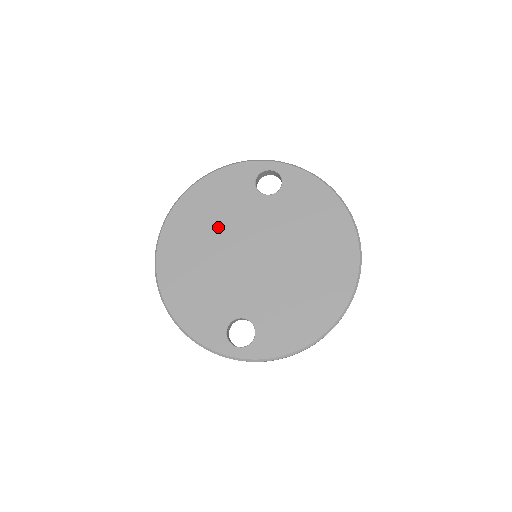
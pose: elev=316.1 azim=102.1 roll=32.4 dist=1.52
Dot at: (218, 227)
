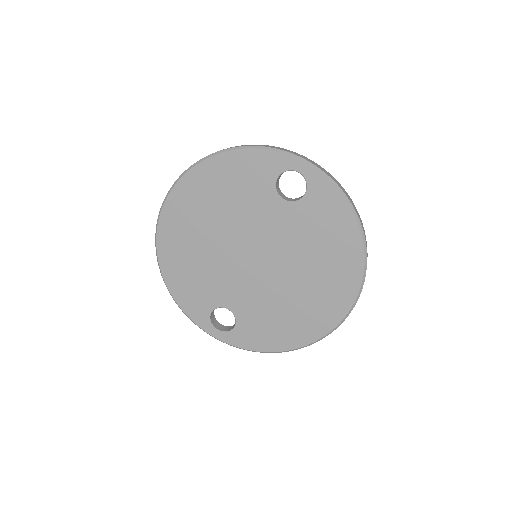
Dot at: (224, 216)
